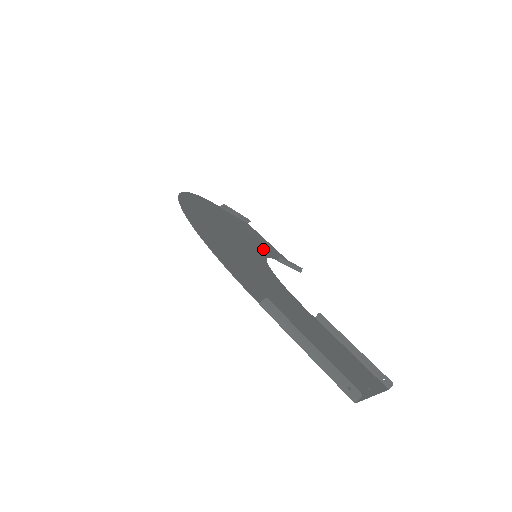
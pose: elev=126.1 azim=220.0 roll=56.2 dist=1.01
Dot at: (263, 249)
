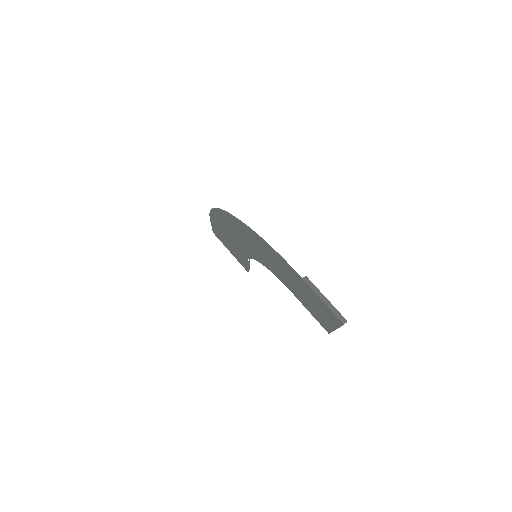
Dot at: (242, 252)
